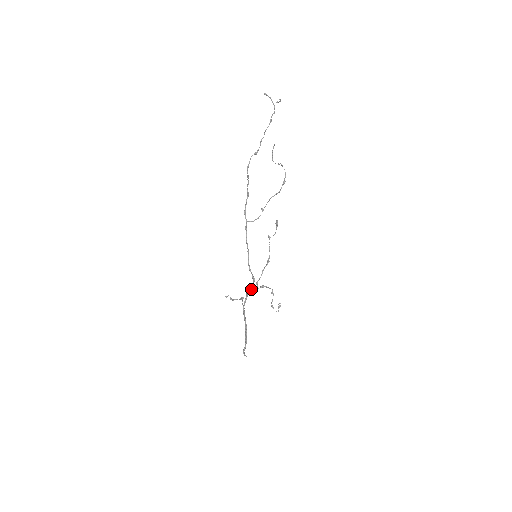
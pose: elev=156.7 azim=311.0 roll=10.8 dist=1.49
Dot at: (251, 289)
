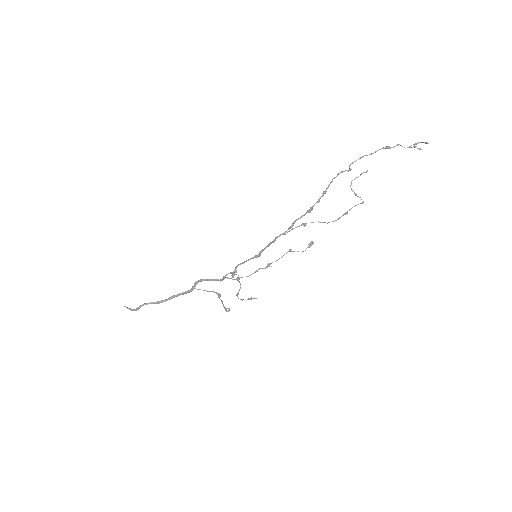
Dot at: occluded
